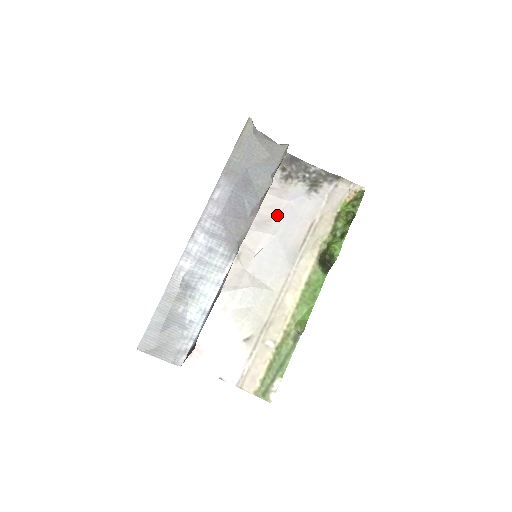
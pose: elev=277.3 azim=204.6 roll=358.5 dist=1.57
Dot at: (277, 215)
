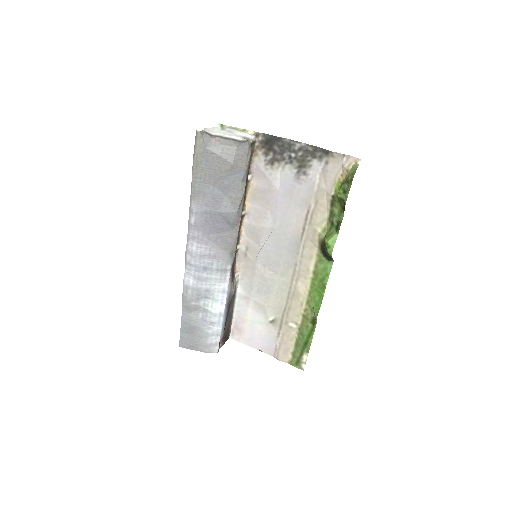
Dot at: (271, 206)
